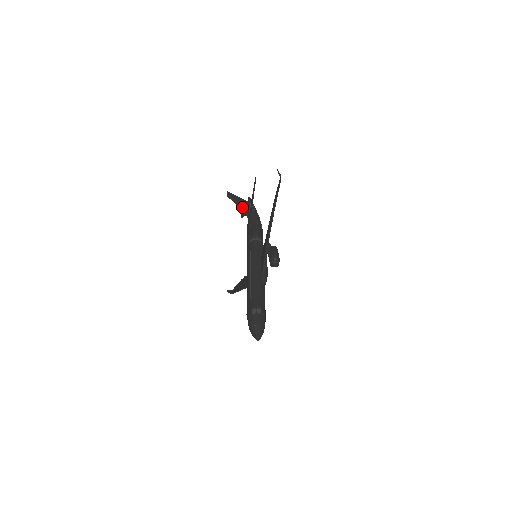
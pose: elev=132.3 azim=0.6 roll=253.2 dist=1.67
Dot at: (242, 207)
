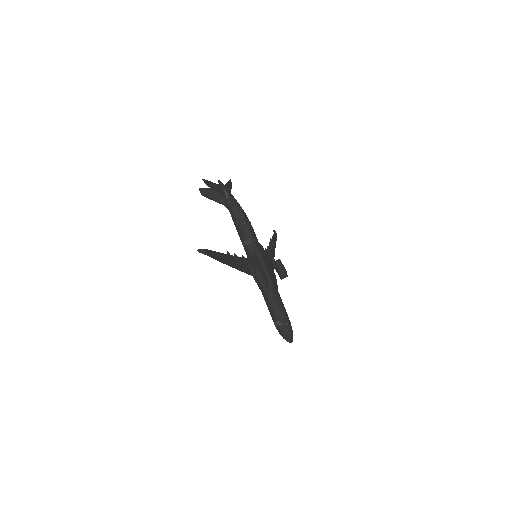
Dot at: (219, 201)
